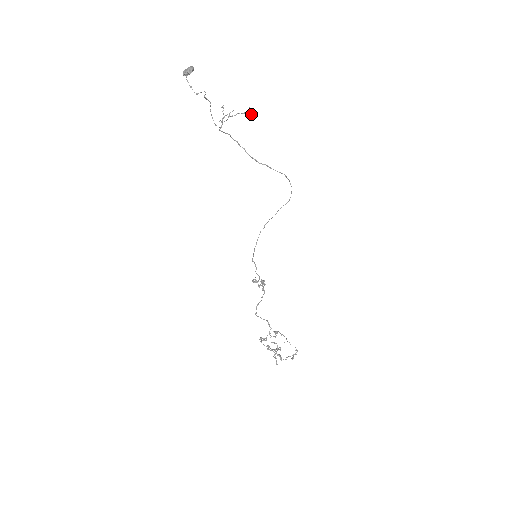
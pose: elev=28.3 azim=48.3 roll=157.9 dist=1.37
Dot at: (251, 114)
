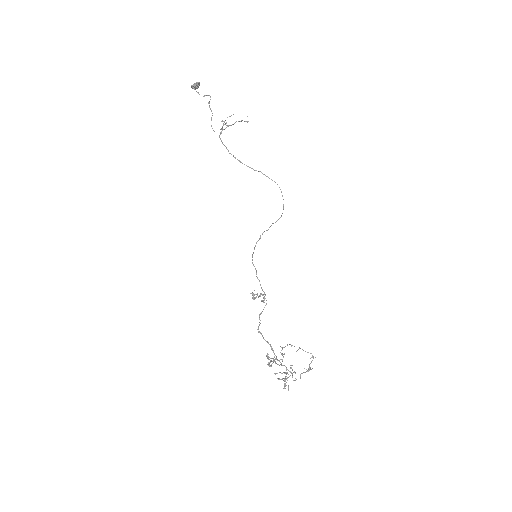
Dot at: occluded
